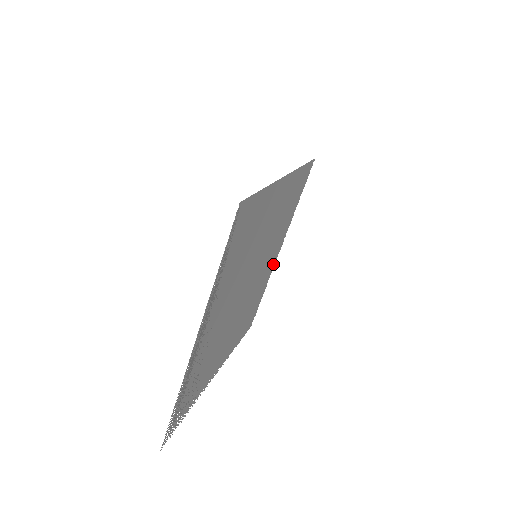
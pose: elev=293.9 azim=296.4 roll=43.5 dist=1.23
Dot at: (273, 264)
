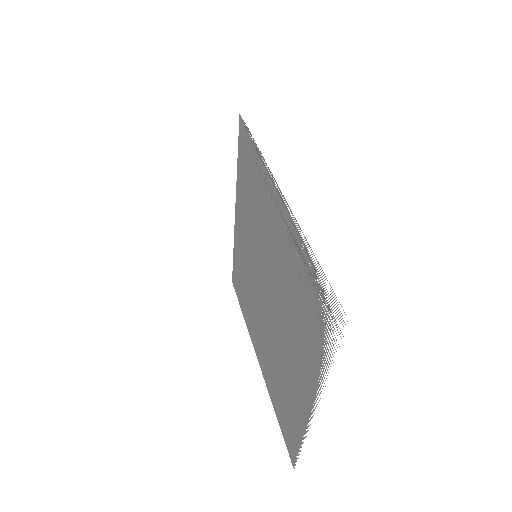
Dot at: (262, 371)
